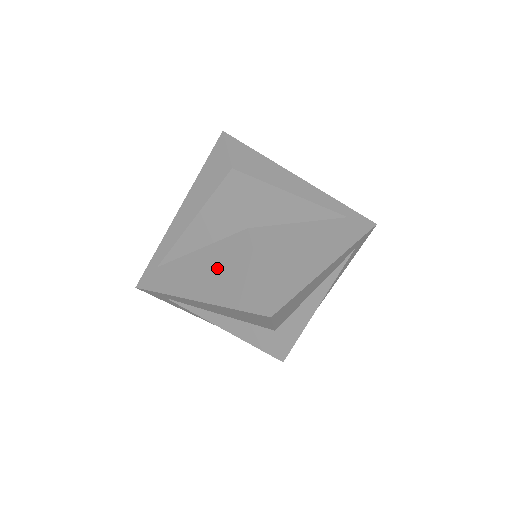
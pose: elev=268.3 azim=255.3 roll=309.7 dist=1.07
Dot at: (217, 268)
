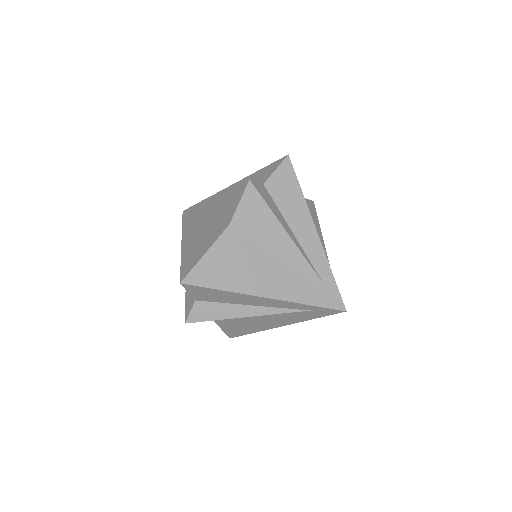
Dot at: occluded
